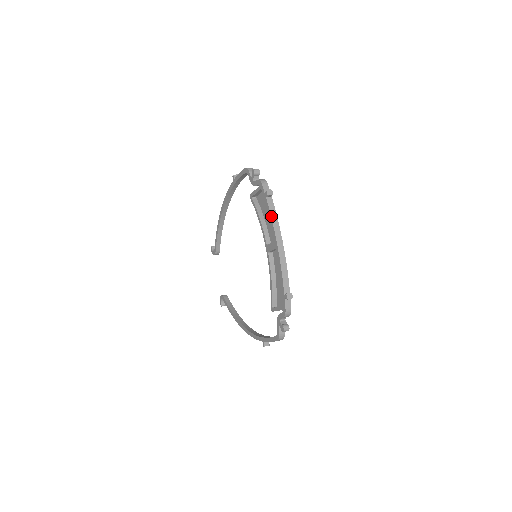
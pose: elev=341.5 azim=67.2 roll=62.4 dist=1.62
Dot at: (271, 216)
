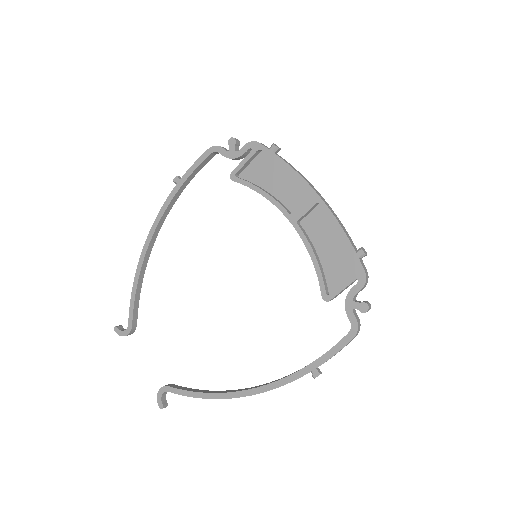
Dot at: (293, 168)
